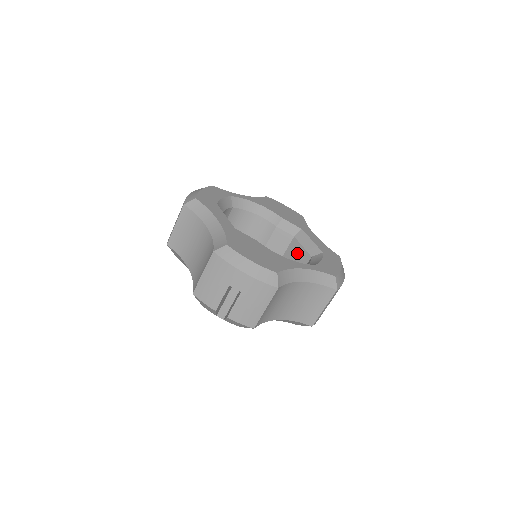
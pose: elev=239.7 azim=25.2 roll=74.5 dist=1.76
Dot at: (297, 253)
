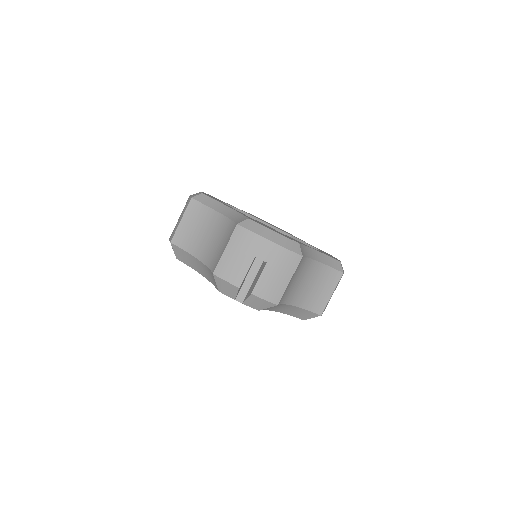
Dot at: occluded
